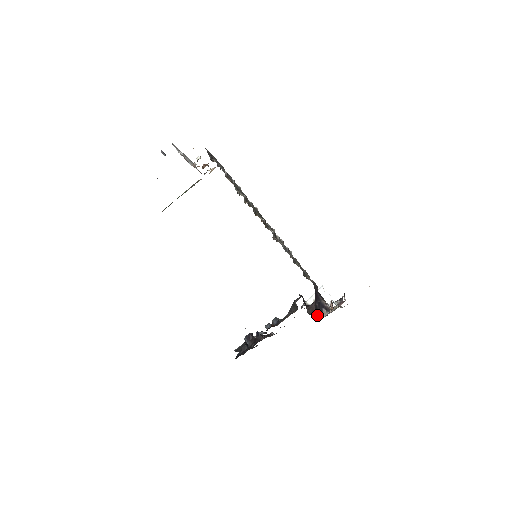
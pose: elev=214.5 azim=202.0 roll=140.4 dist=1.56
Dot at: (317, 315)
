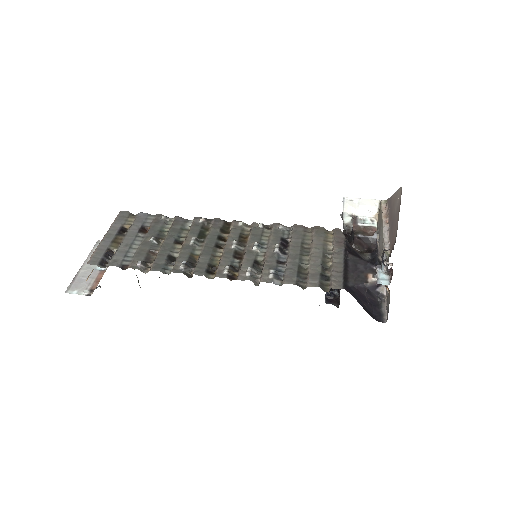
Dot at: (370, 246)
